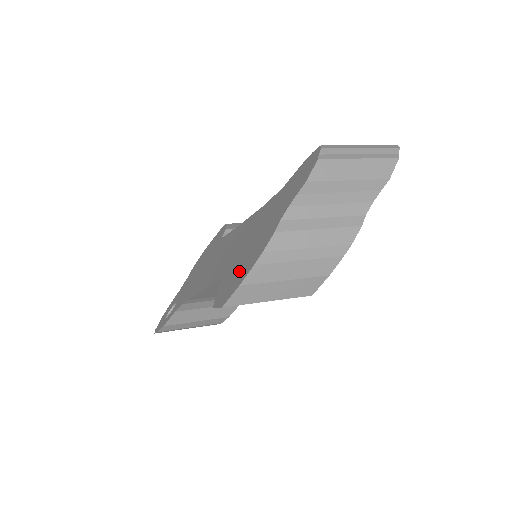
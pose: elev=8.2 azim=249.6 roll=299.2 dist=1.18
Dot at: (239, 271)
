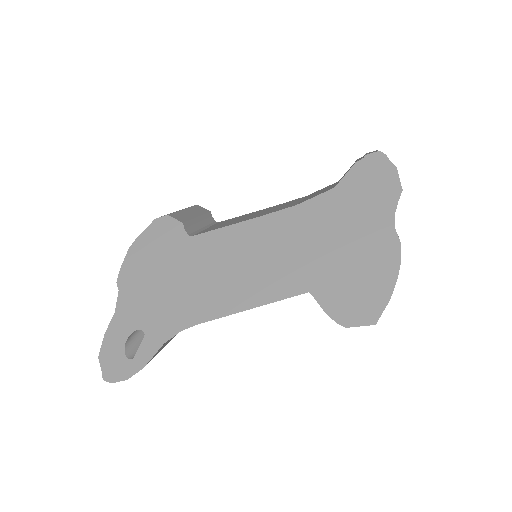
Dot at: (361, 283)
